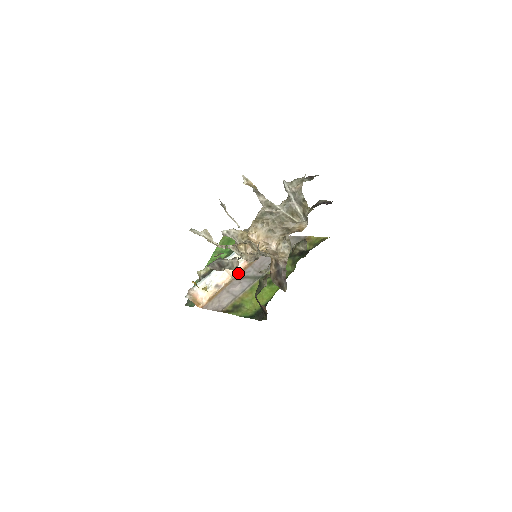
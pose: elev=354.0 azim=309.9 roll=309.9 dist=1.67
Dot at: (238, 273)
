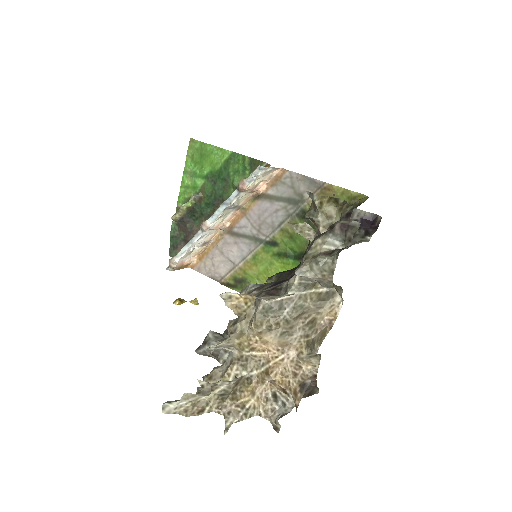
Dot at: (229, 225)
